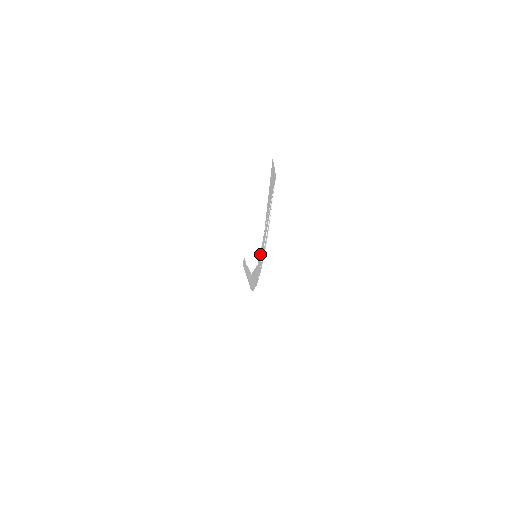
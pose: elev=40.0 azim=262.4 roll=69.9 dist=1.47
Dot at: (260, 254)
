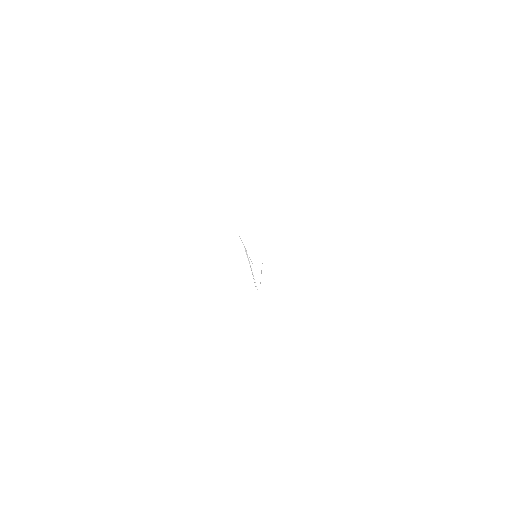
Dot at: occluded
